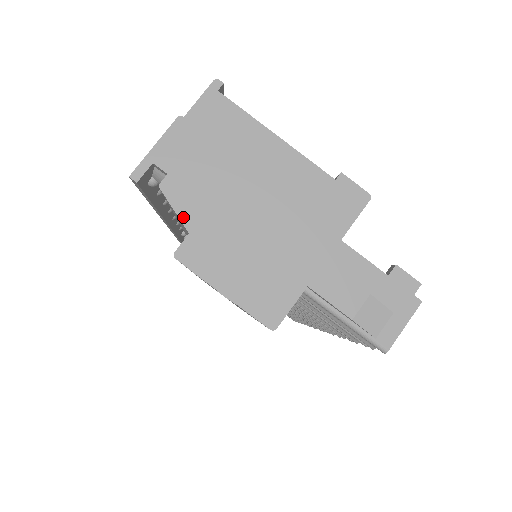
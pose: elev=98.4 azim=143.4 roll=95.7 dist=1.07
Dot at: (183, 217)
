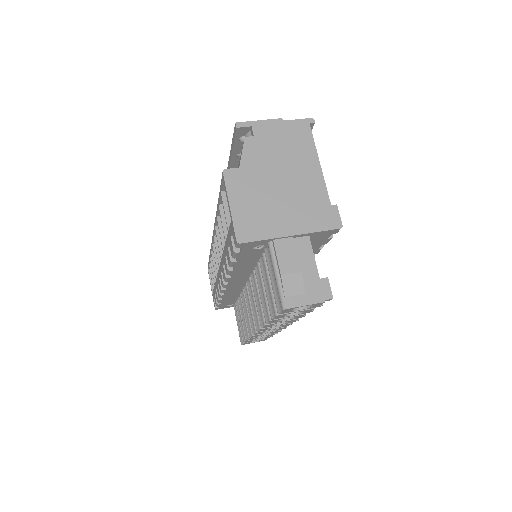
Dot at: (243, 159)
